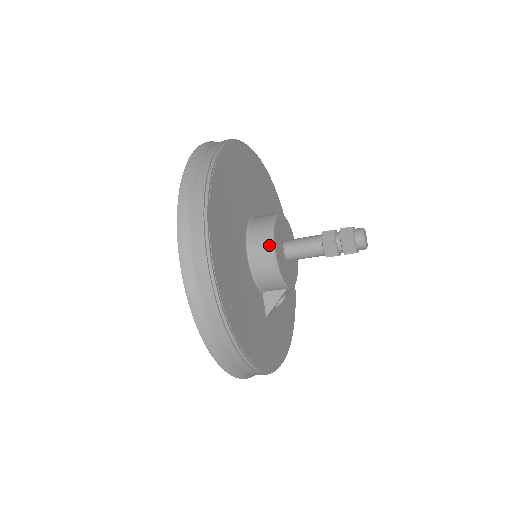
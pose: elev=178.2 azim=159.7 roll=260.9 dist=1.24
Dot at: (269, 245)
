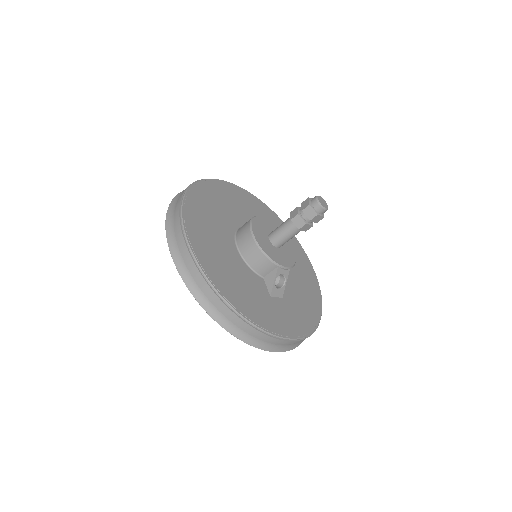
Dot at: (249, 234)
